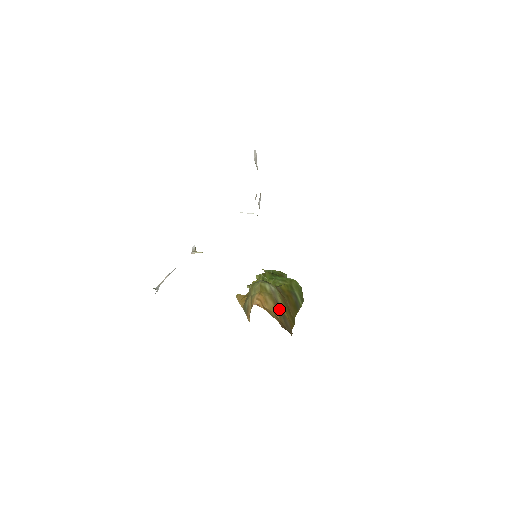
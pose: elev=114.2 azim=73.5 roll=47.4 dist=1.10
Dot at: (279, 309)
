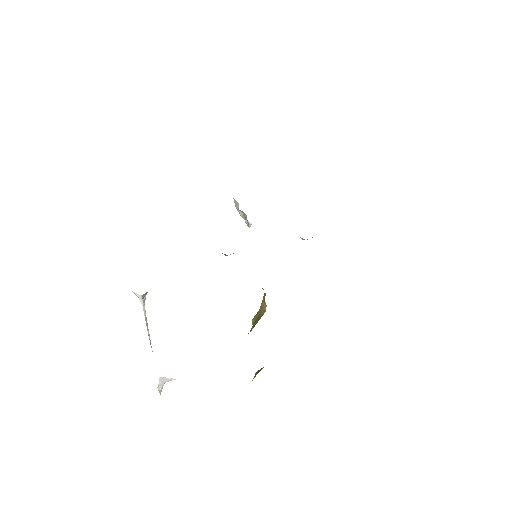
Dot at: occluded
